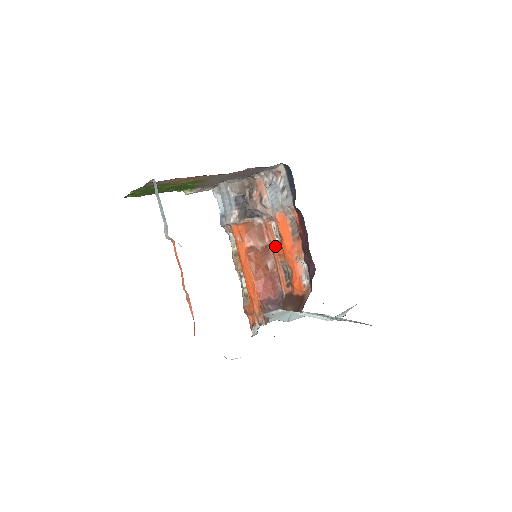
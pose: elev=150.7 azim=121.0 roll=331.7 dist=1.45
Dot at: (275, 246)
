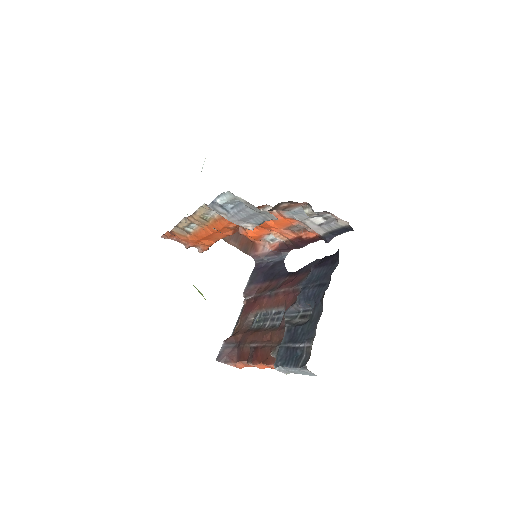
Dot at: occluded
